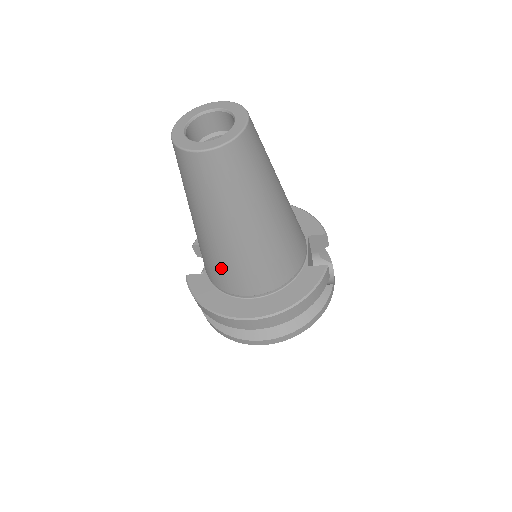
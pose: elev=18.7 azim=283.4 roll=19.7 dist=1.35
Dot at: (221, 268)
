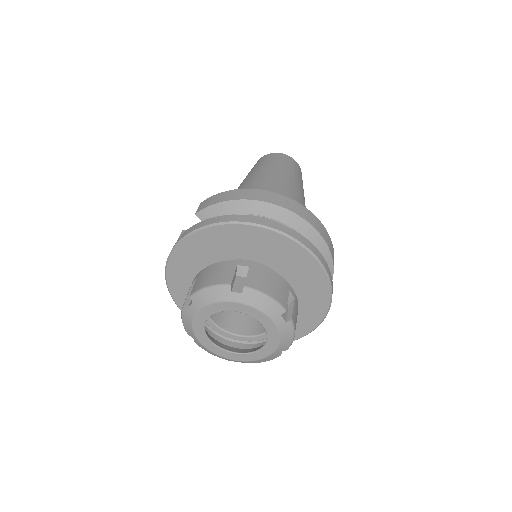
Dot at: occluded
